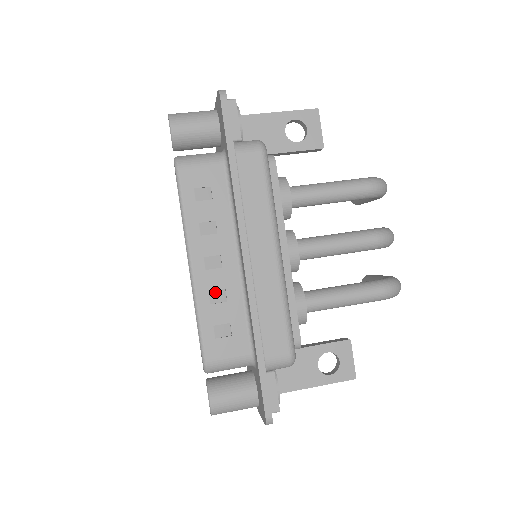
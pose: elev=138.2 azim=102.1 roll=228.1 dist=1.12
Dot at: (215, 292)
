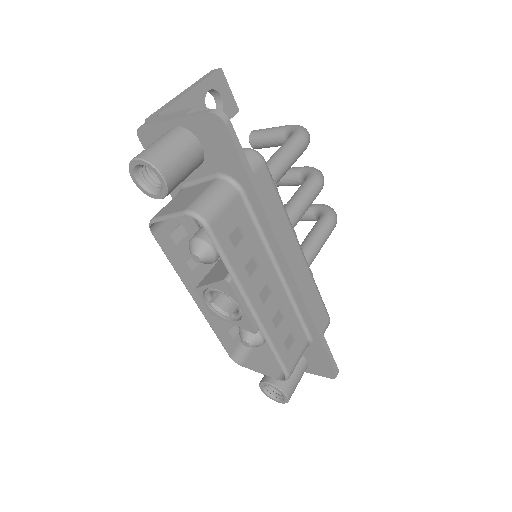
Dot at: (274, 316)
